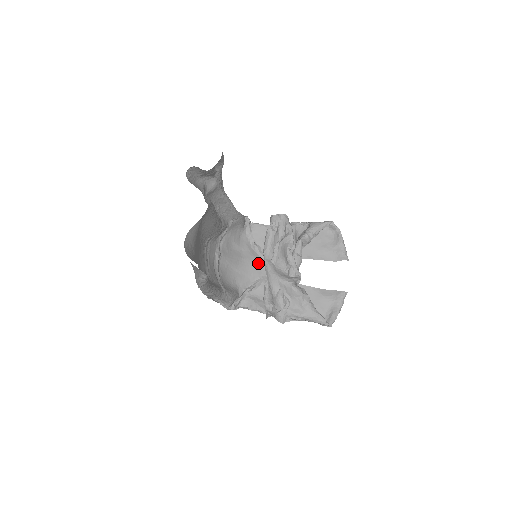
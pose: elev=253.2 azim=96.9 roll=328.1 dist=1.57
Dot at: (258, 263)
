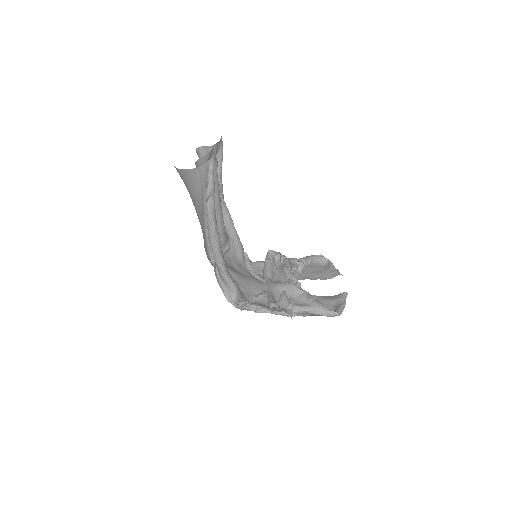
Dot at: (259, 283)
